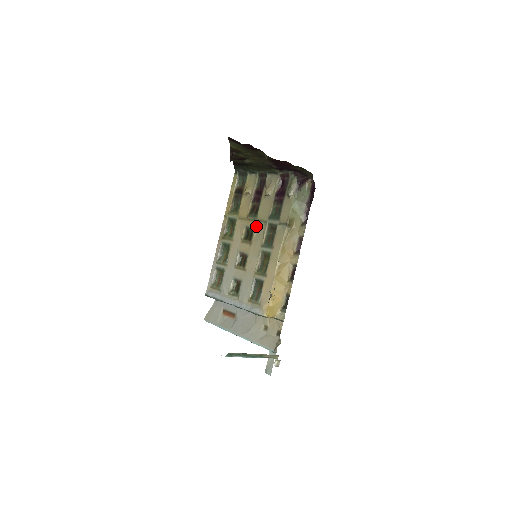
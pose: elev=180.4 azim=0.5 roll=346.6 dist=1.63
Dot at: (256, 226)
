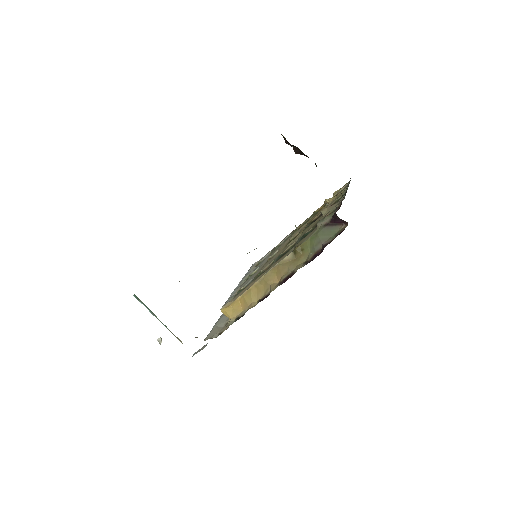
Dot at: (298, 236)
